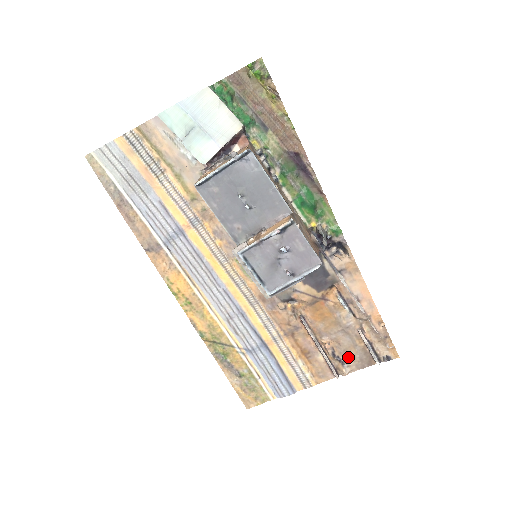
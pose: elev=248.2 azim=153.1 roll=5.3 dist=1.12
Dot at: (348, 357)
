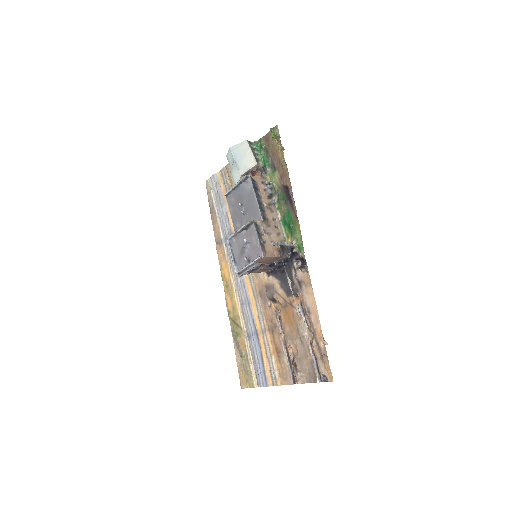
Dot at: (302, 367)
